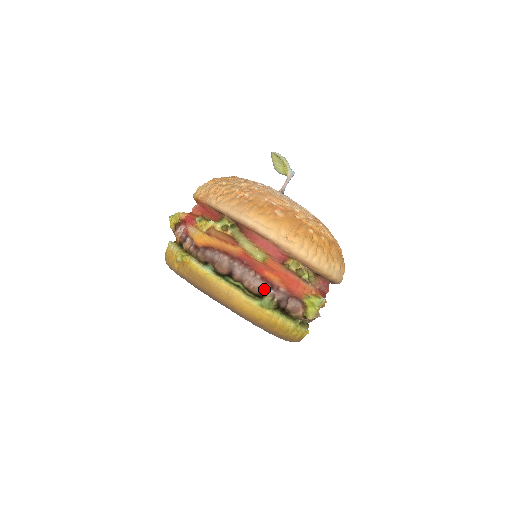
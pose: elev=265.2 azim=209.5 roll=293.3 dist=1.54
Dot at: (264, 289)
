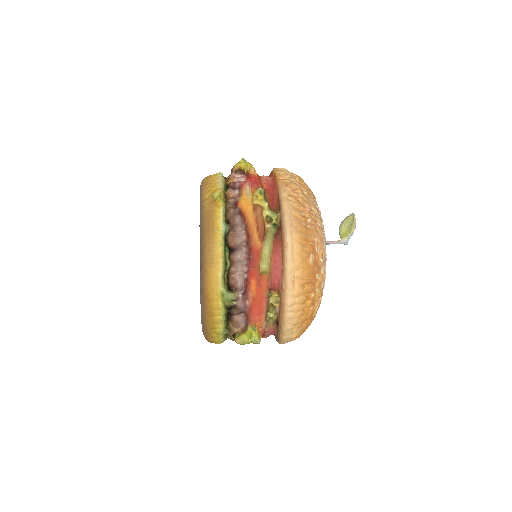
Dot at: (238, 288)
